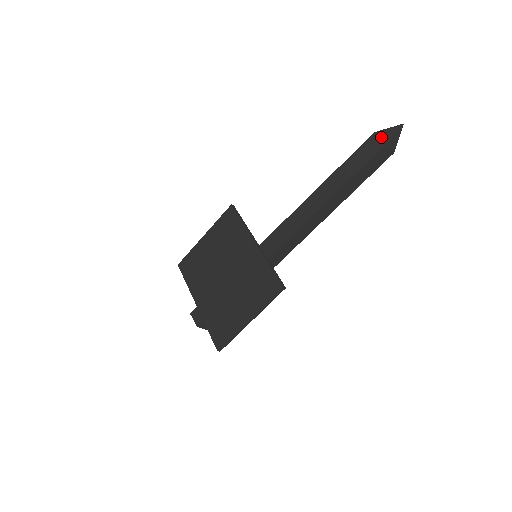
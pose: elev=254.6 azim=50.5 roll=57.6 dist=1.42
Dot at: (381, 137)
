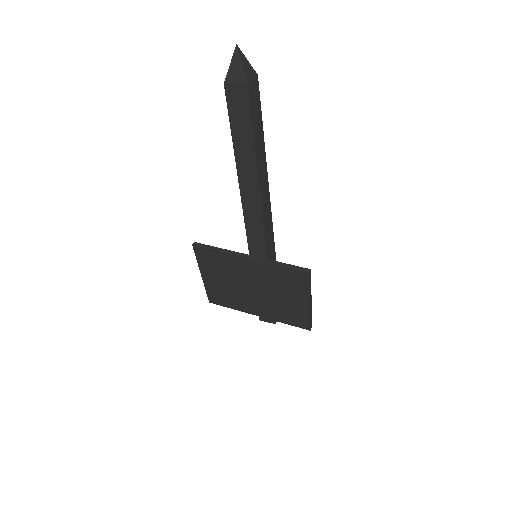
Dot at: (235, 84)
